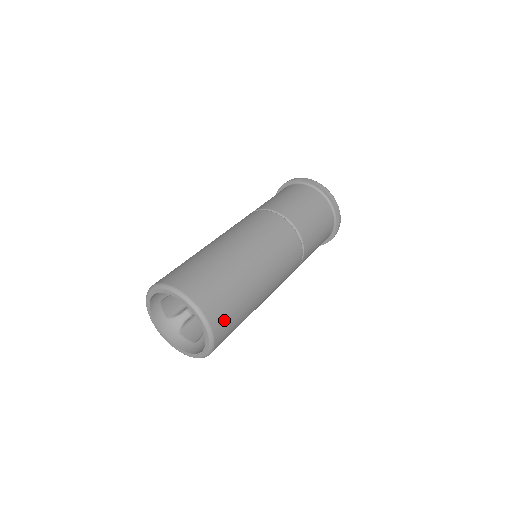
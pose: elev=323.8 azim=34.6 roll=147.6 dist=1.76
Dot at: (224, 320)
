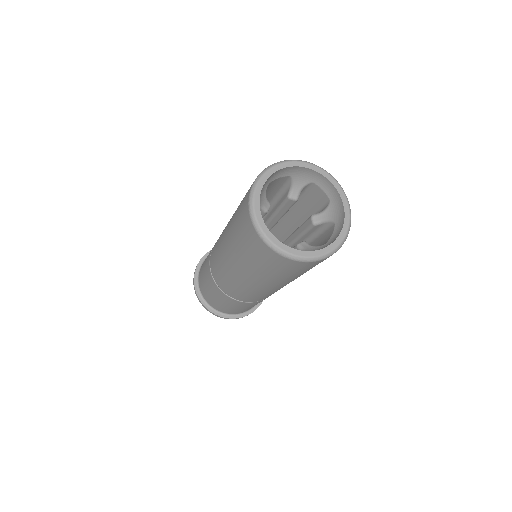
Dot at: occluded
